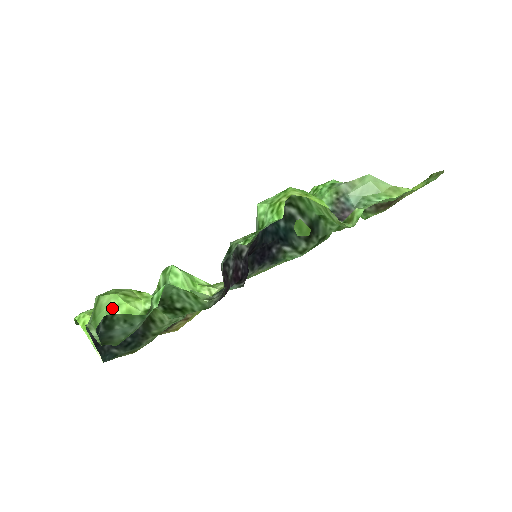
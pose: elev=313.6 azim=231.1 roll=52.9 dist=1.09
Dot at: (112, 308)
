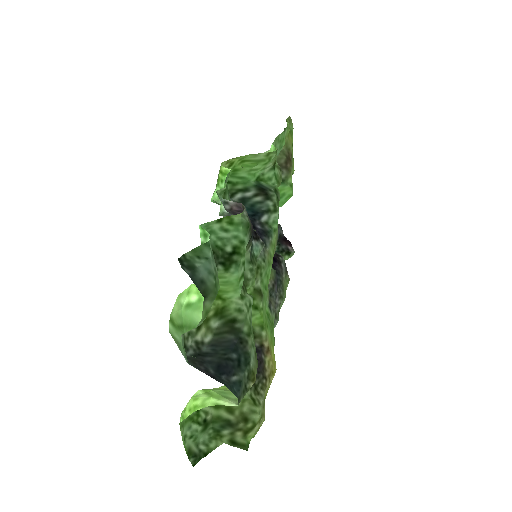
Dot at: (186, 300)
